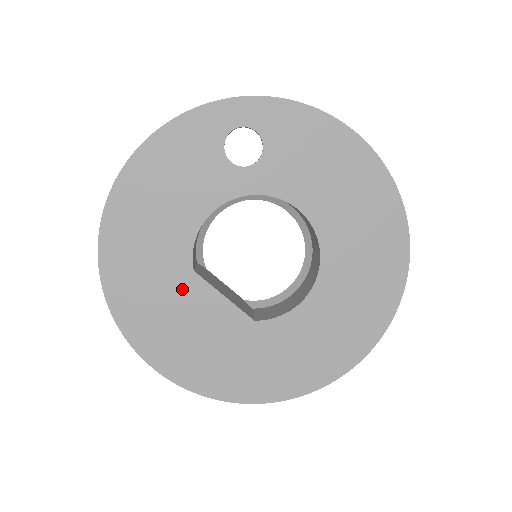
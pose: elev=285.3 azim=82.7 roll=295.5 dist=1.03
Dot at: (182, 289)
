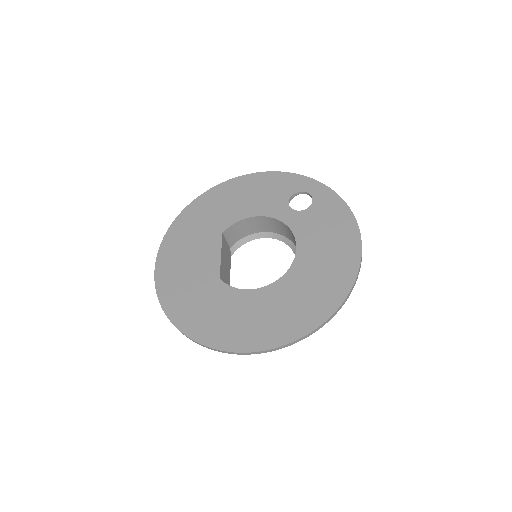
Dot at: (209, 237)
